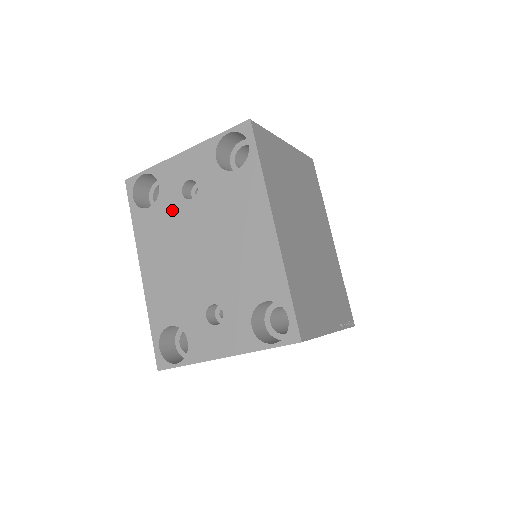
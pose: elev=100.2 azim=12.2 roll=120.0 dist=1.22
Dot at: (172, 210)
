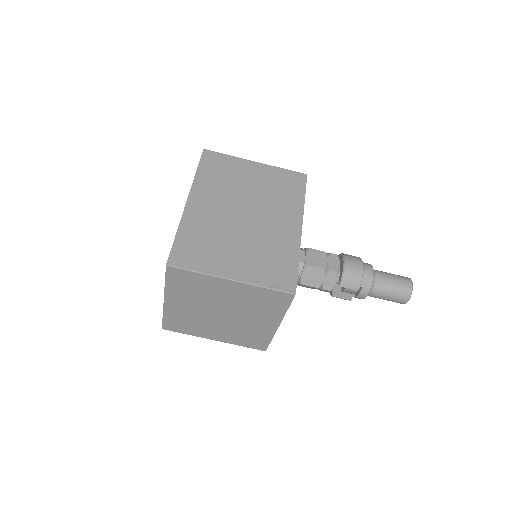
Dot at: occluded
